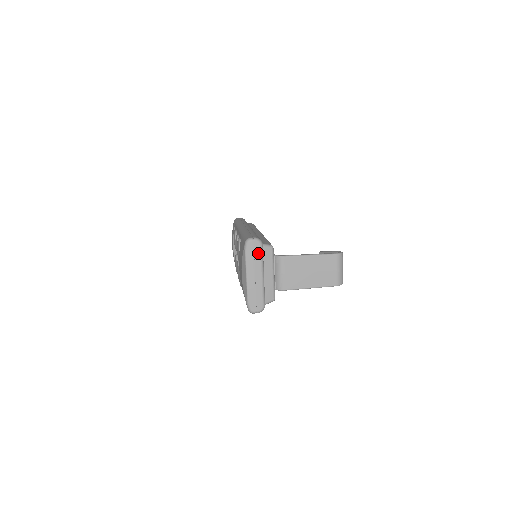
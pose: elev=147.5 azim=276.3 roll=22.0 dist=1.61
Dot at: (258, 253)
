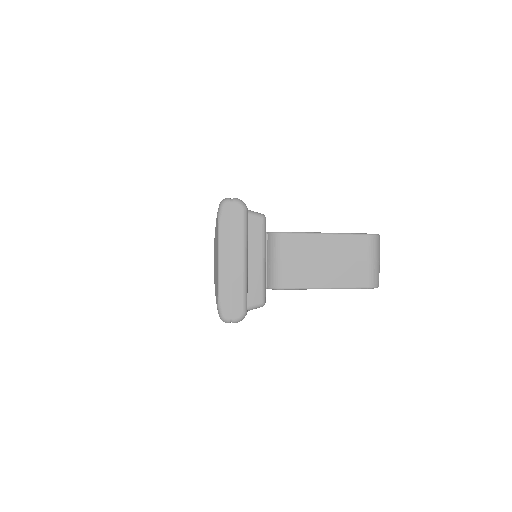
Dot at: (239, 222)
